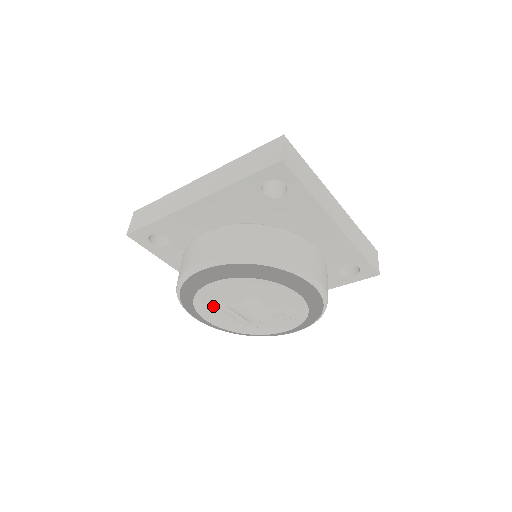
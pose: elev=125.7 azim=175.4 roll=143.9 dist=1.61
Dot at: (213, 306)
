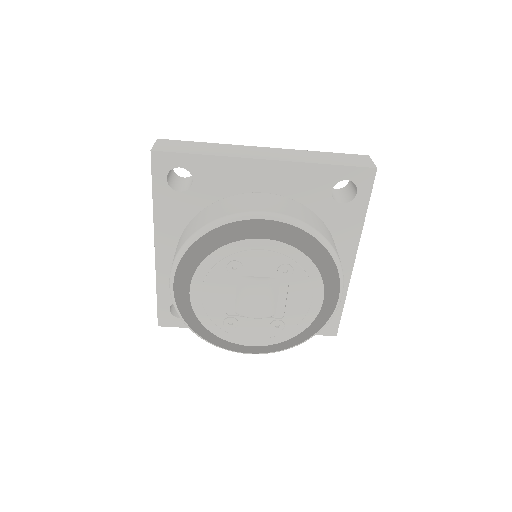
Dot at: (225, 272)
